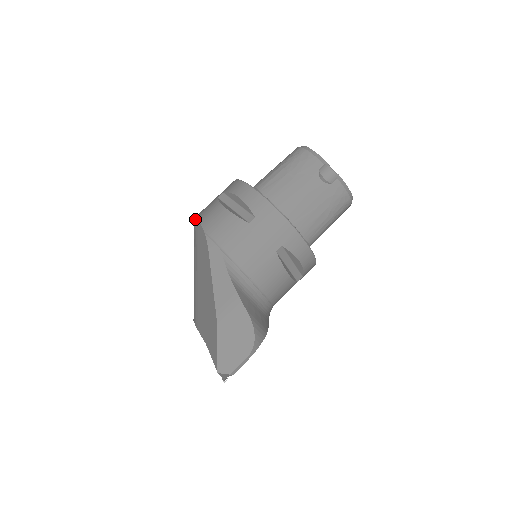
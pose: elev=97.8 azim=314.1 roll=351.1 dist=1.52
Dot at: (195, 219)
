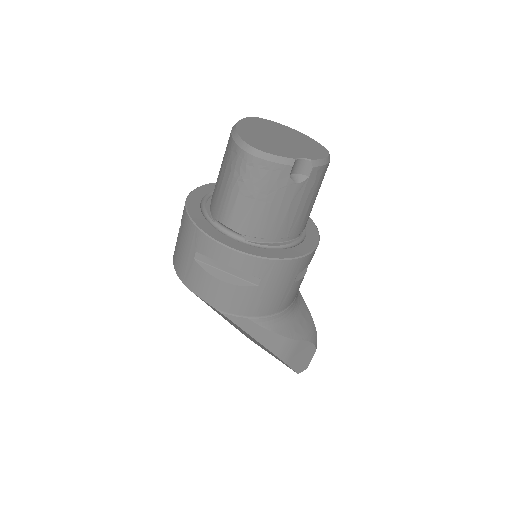
Dot at: occluded
